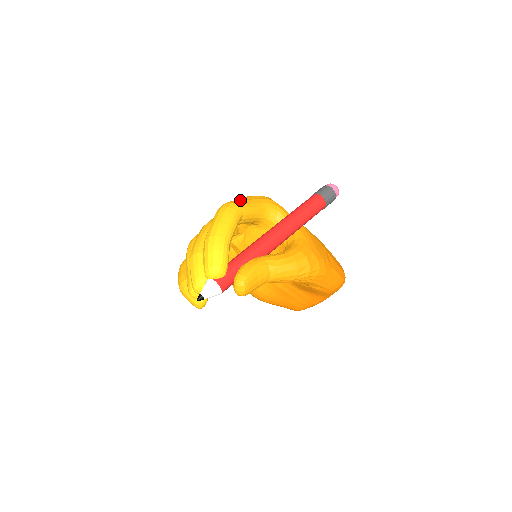
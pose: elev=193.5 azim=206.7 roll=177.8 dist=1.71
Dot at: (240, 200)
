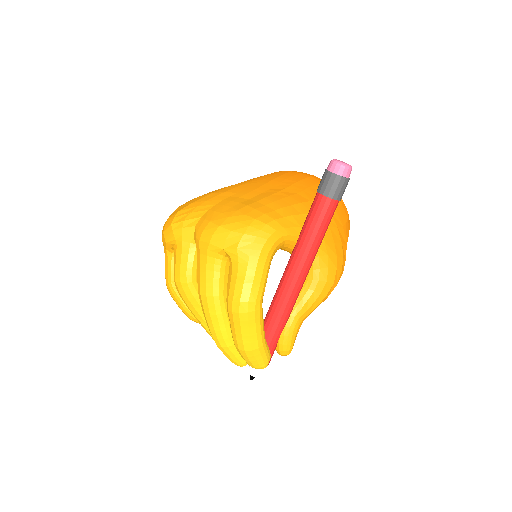
Dot at: (250, 282)
